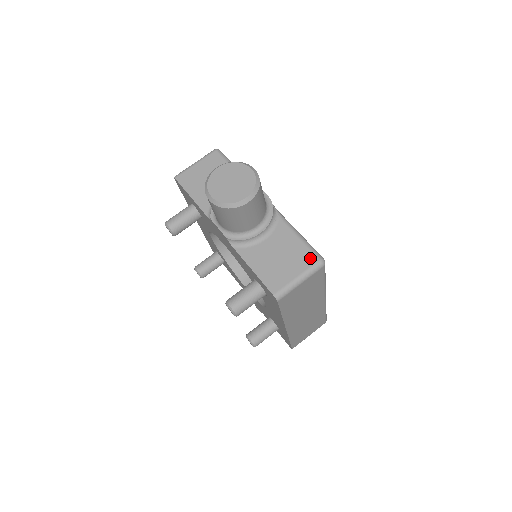
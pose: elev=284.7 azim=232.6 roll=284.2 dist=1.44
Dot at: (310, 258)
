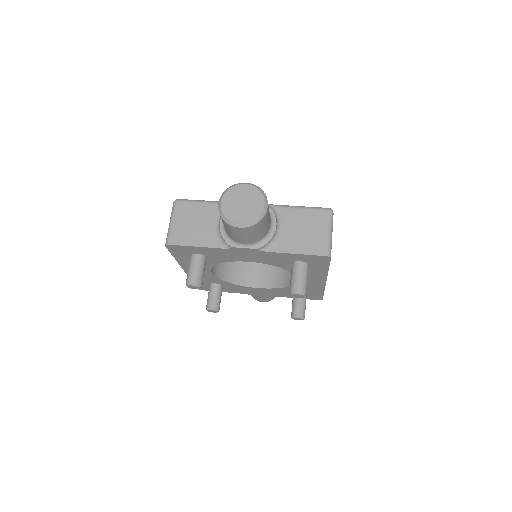
Dot at: (322, 214)
